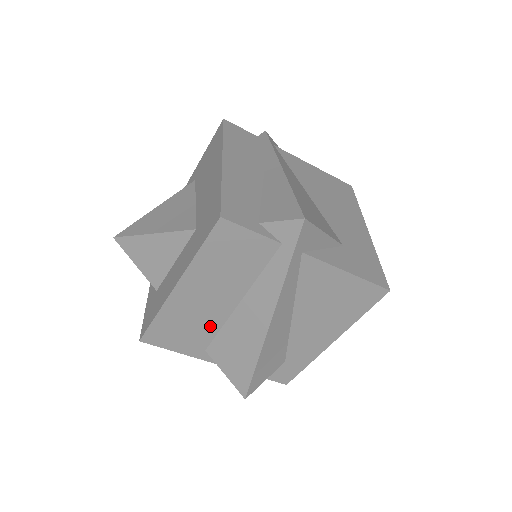
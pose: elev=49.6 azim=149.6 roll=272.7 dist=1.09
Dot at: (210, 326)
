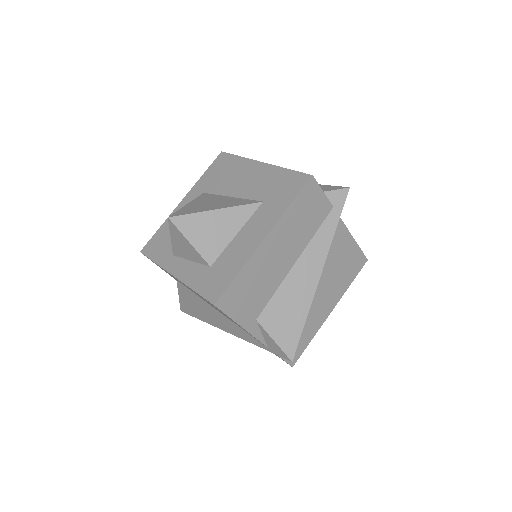
Dot at: (270, 288)
